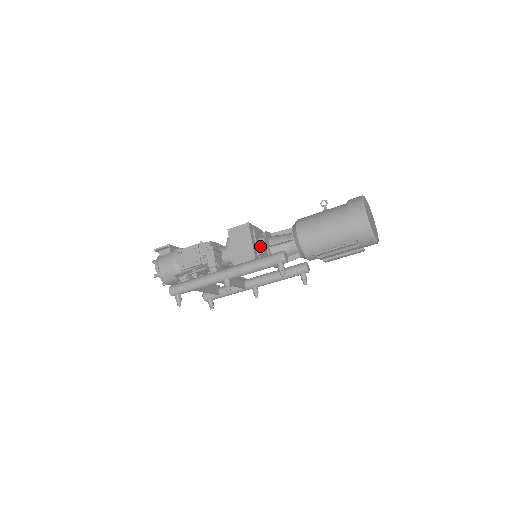
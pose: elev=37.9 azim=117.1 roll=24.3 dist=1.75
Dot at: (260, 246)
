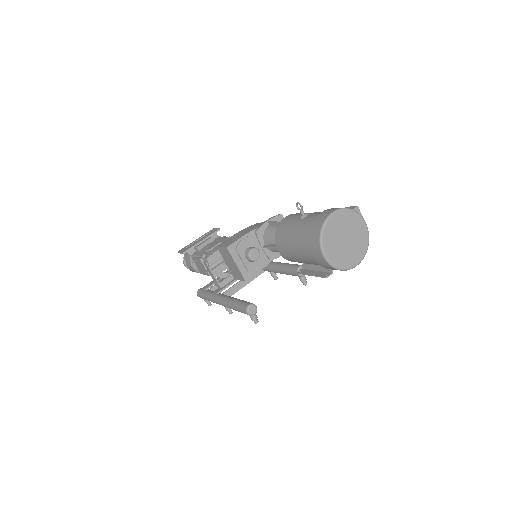
Dot at: (249, 261)
